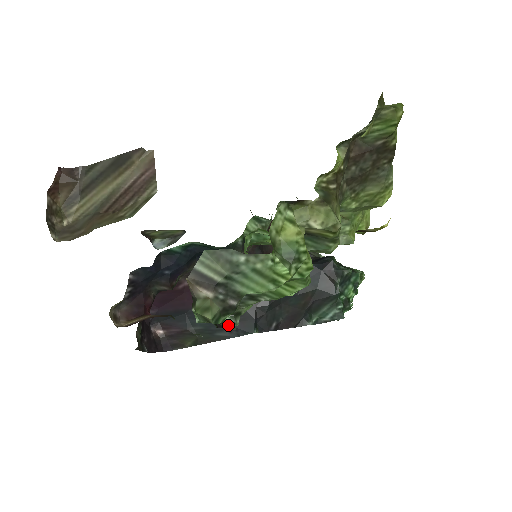
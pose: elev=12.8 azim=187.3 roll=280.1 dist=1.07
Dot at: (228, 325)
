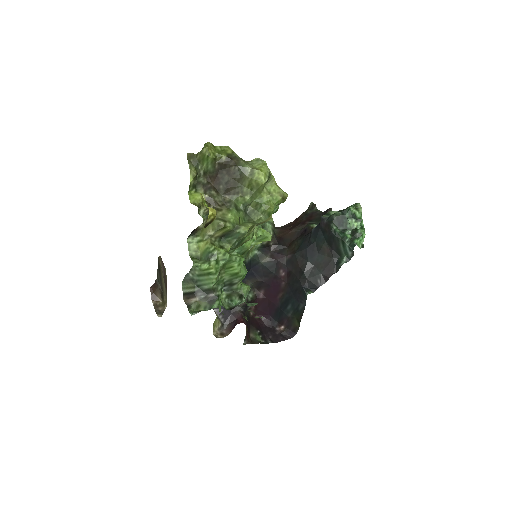
Dot at: occluded
